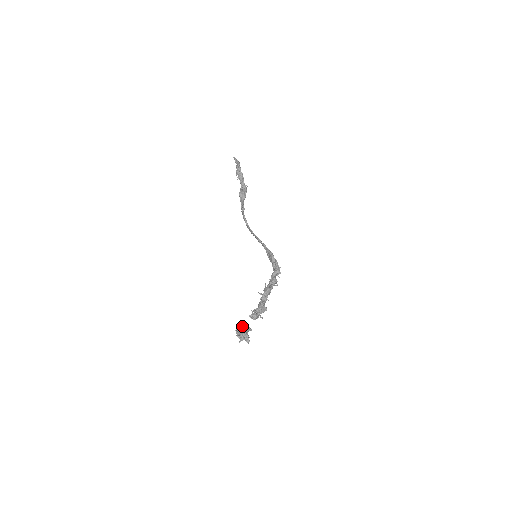
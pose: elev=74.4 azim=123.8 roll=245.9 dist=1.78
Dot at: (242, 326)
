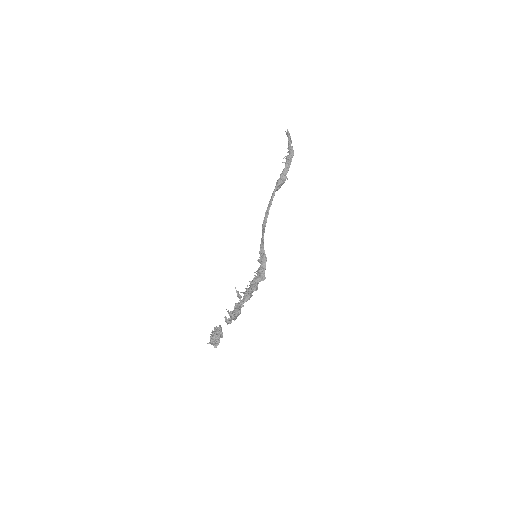
Dot at: (219, 330)
